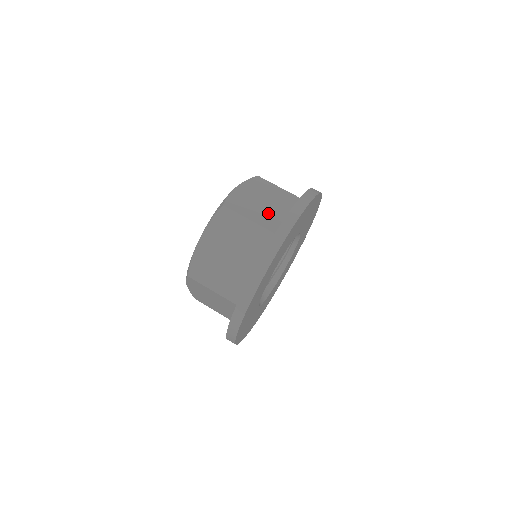
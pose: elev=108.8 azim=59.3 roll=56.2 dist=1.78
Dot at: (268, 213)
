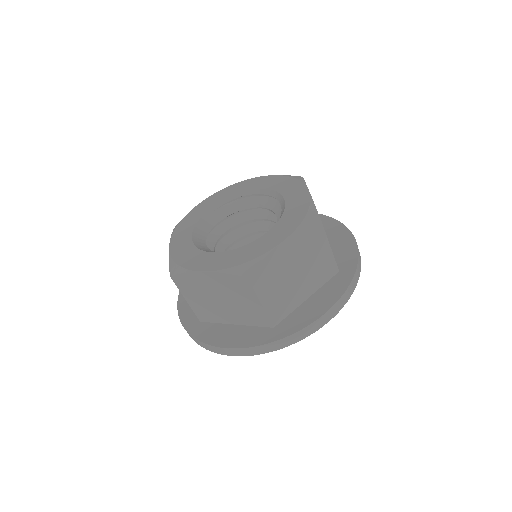
Dot at: (211, 308)
